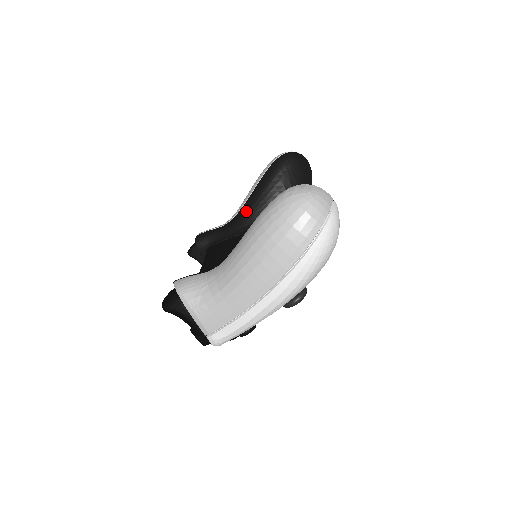
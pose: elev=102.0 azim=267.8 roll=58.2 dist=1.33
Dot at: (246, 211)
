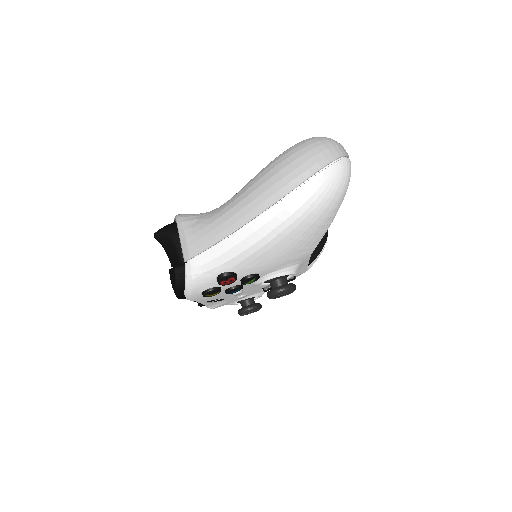
Dot at: occluded
